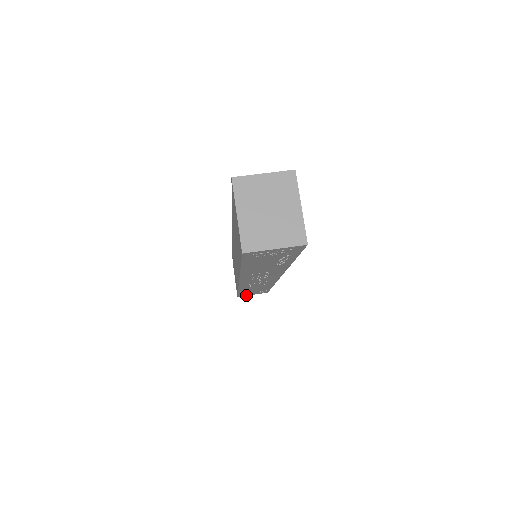
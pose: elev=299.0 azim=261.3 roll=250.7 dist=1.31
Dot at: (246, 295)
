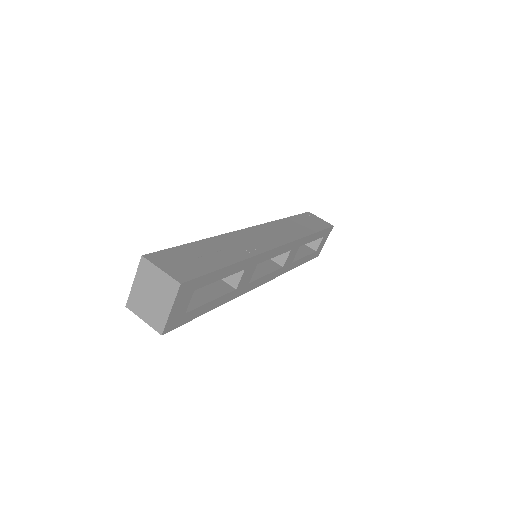
Dot at: occluded
